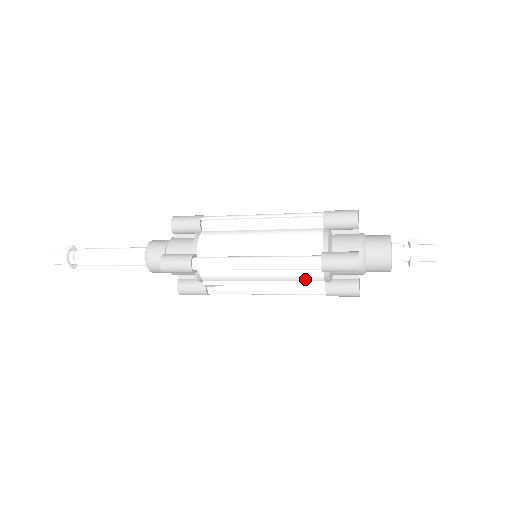
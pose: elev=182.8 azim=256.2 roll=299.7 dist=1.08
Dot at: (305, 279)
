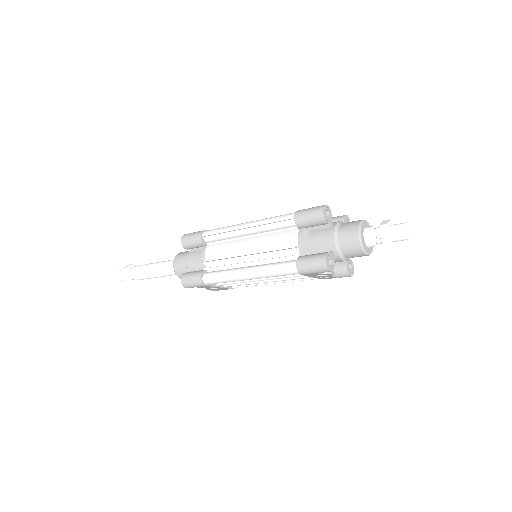
Dot at: (282, 246)
